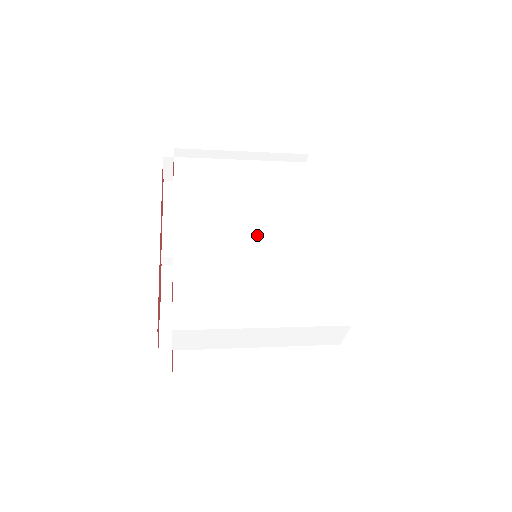
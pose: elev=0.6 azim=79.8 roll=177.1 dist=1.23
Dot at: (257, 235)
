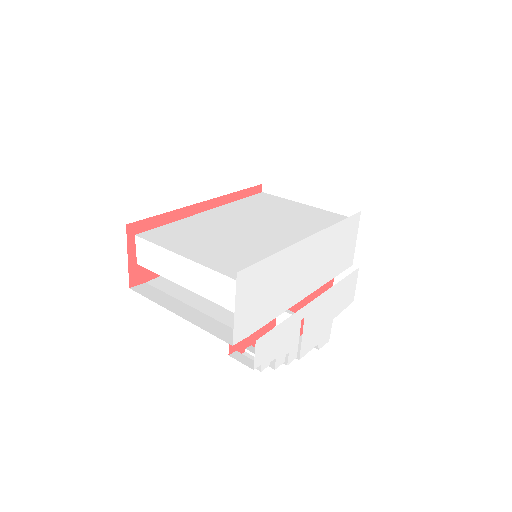
Dot at: (255, 229)
